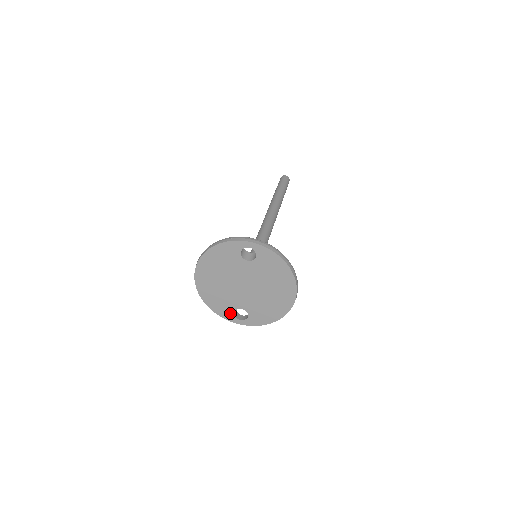
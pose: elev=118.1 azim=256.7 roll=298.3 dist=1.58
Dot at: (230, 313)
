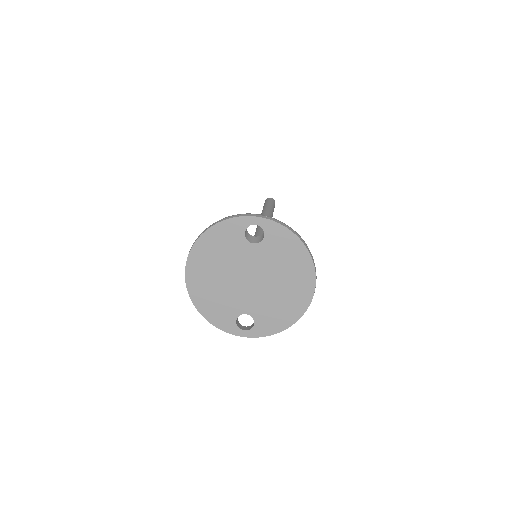
Dot at: (231, 322)
